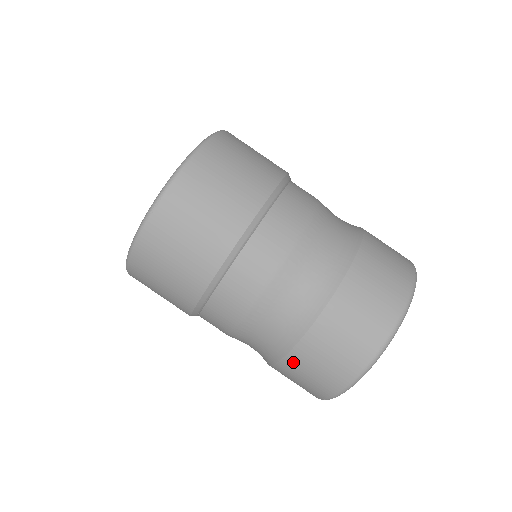
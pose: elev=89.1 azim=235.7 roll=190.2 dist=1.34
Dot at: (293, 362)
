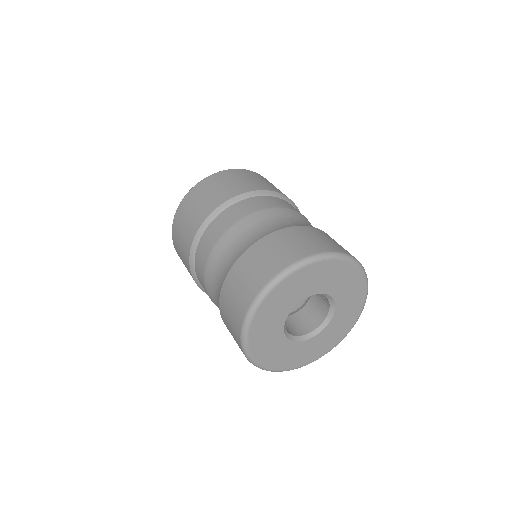
Dot at: (232, 276)
